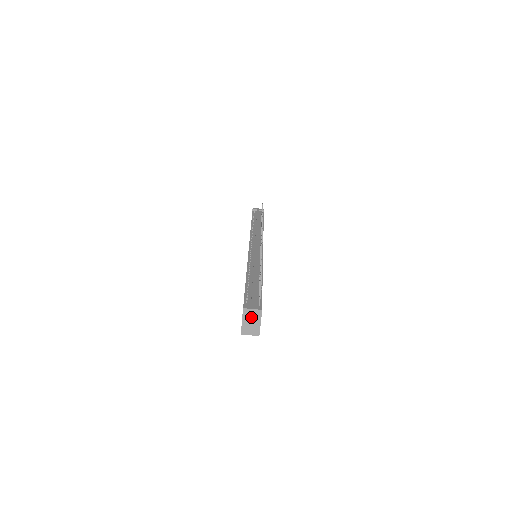
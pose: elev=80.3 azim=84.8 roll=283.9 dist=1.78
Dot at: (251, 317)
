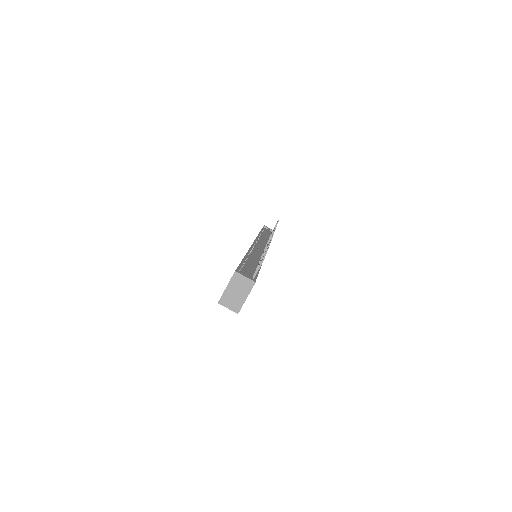
Dot at: (239, 286)
